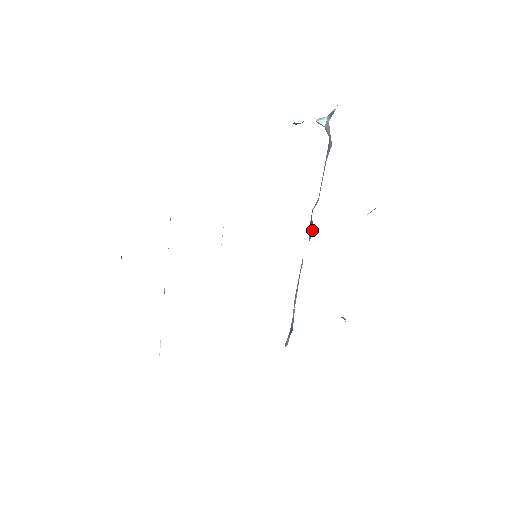
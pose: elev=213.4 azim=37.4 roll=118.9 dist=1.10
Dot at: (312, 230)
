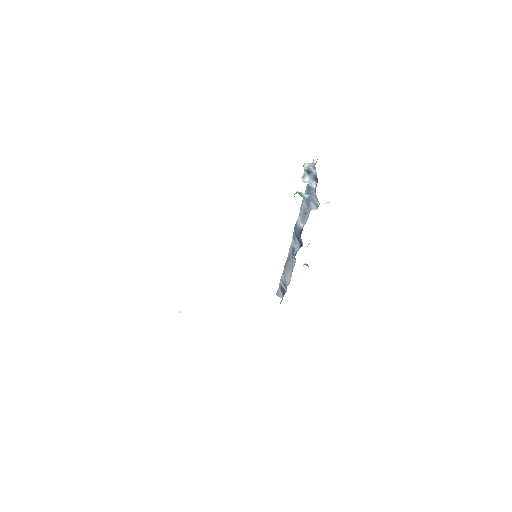
Dot at: (301, 243)
